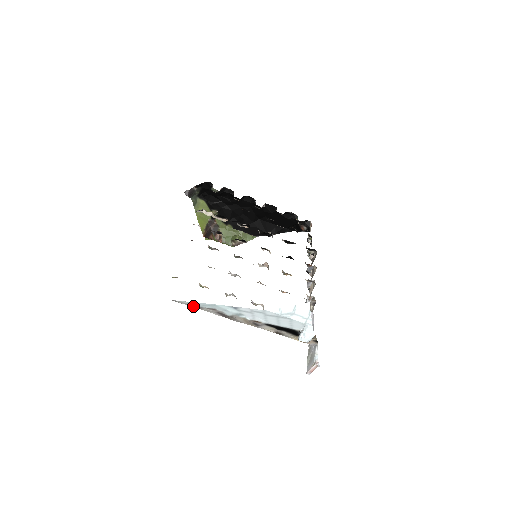
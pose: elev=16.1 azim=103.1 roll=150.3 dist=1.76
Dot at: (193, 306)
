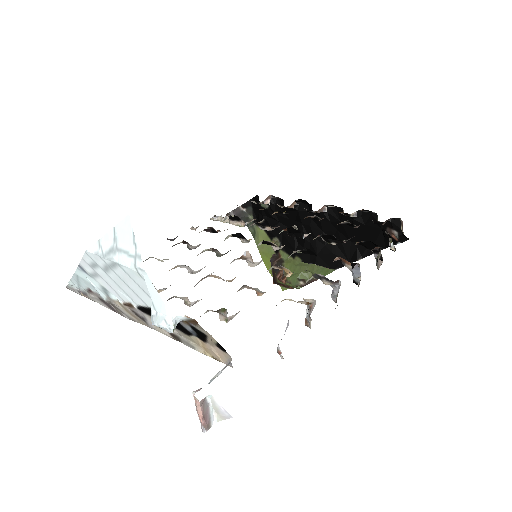
Dot at: (81, 293)
